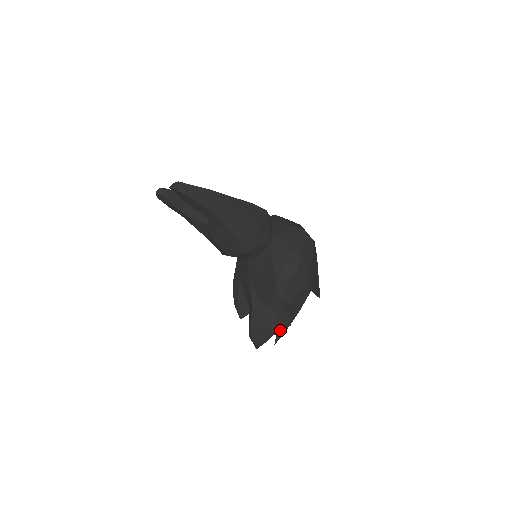
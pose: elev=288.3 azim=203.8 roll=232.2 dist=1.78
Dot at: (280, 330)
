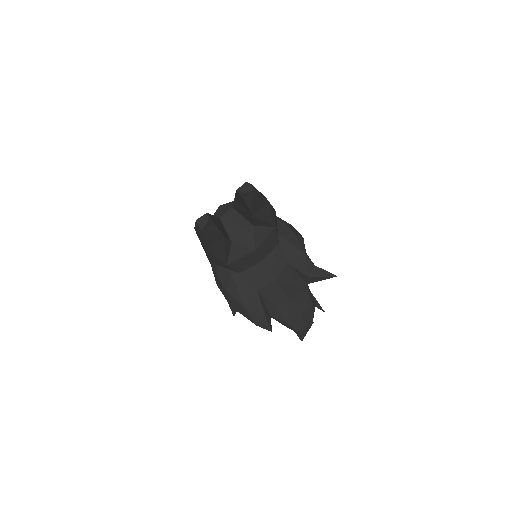
Dot at: (315, 300)
